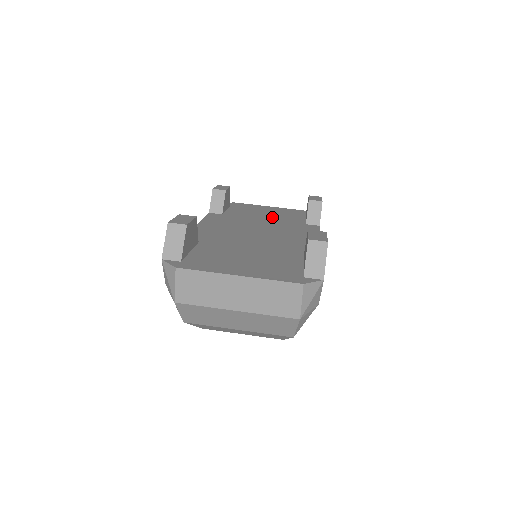
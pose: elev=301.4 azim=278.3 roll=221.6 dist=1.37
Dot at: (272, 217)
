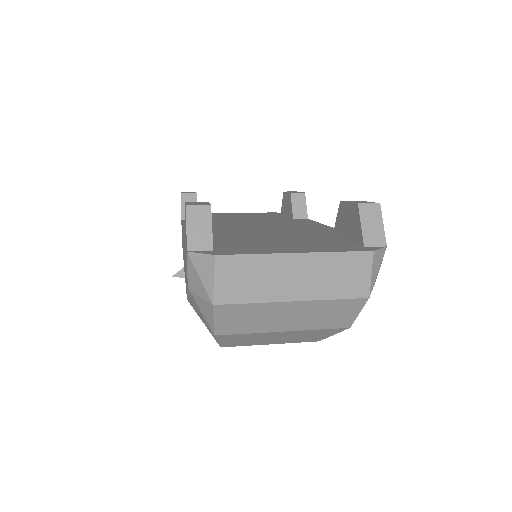
Dot at: (252, 218)
